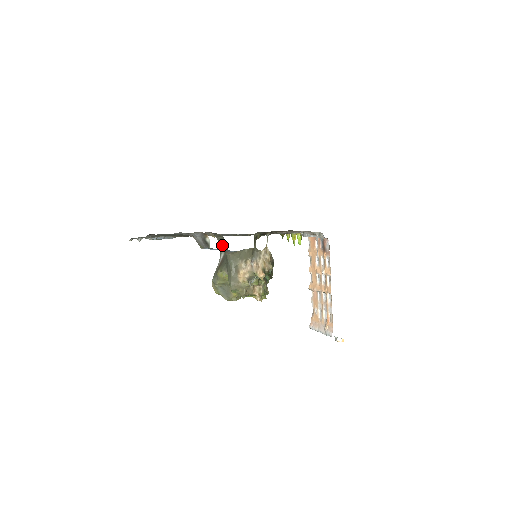
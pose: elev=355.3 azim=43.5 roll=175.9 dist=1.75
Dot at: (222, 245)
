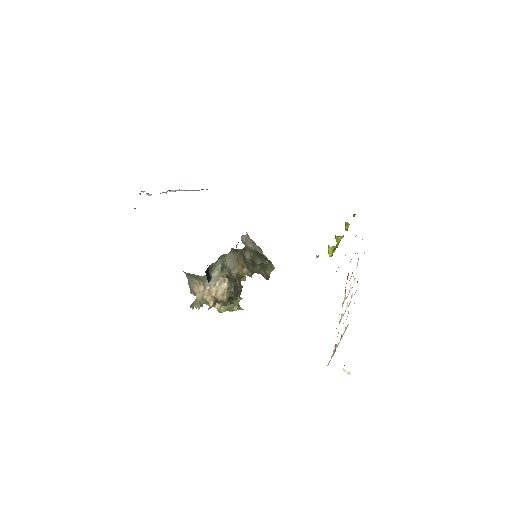
Dot at: occluded
